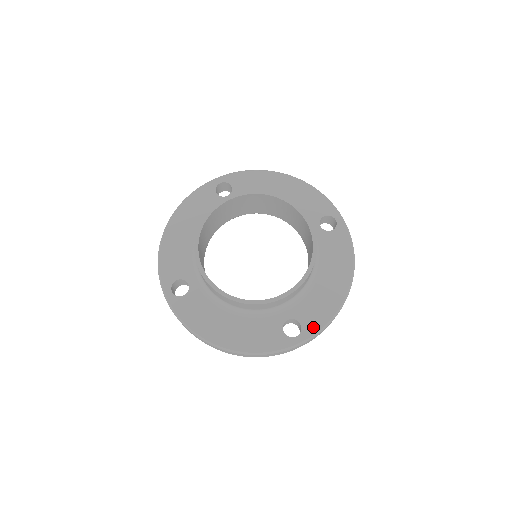
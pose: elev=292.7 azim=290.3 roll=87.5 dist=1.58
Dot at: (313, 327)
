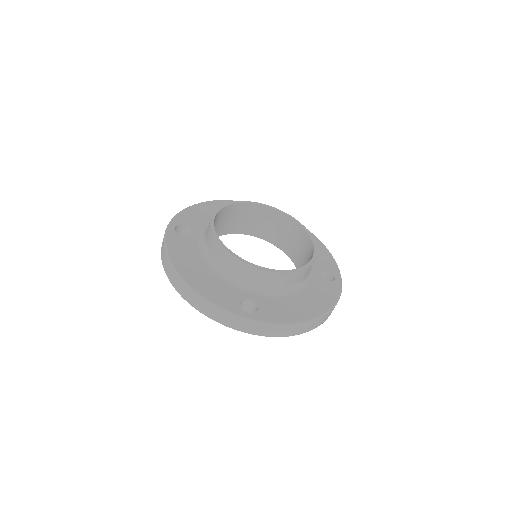
Dot at: (267, 317)
